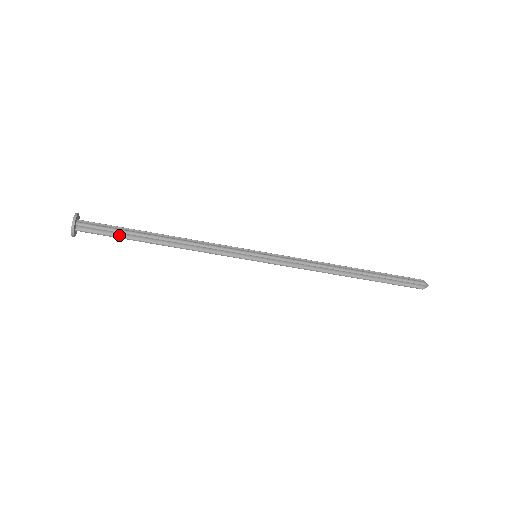
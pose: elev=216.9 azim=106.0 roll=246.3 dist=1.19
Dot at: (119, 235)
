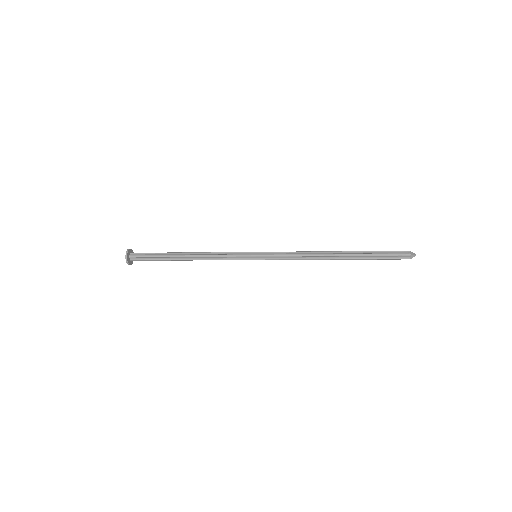
Dot at: (157, 259)
